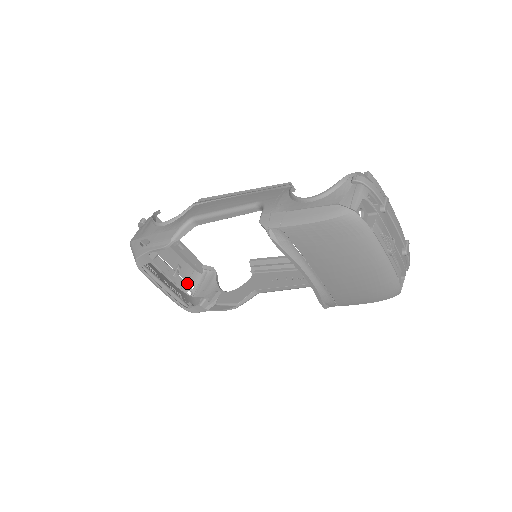
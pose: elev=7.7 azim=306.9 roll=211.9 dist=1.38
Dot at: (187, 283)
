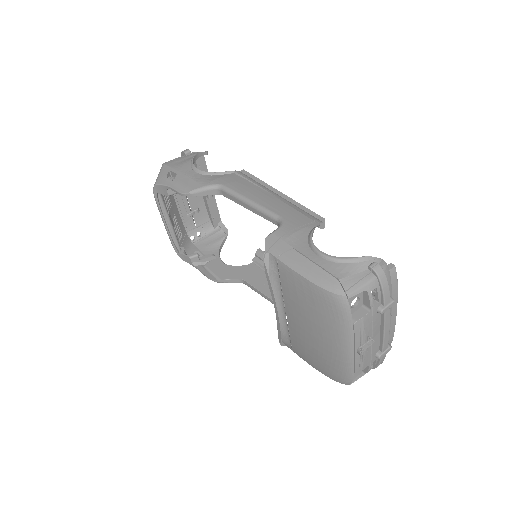
Dot at: (196, 228)
